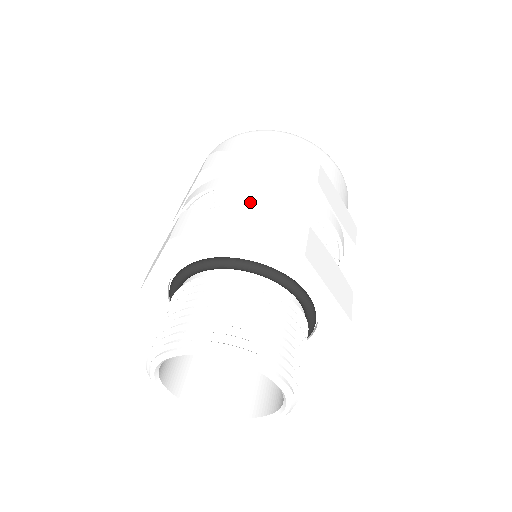
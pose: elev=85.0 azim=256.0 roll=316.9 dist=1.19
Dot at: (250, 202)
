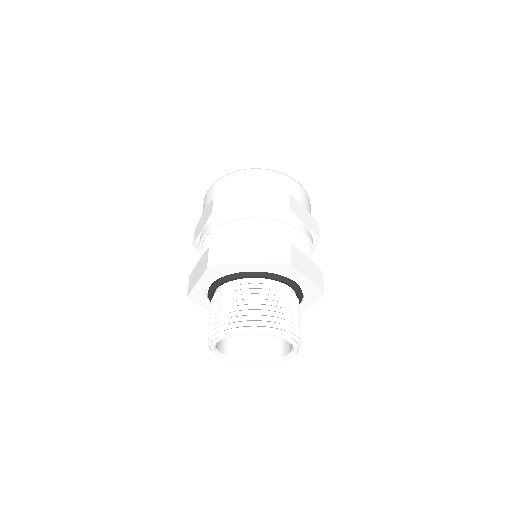
Dot at: (250, 231)
